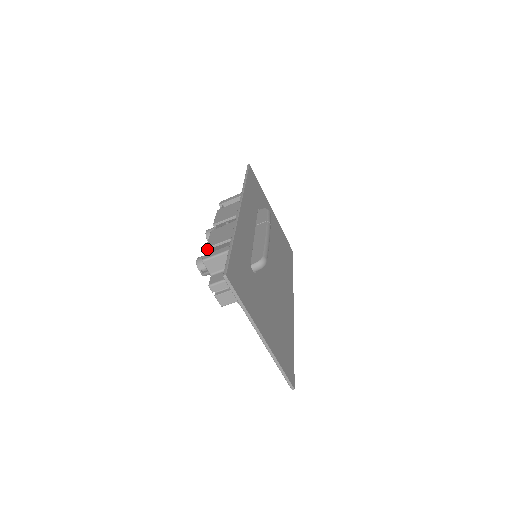
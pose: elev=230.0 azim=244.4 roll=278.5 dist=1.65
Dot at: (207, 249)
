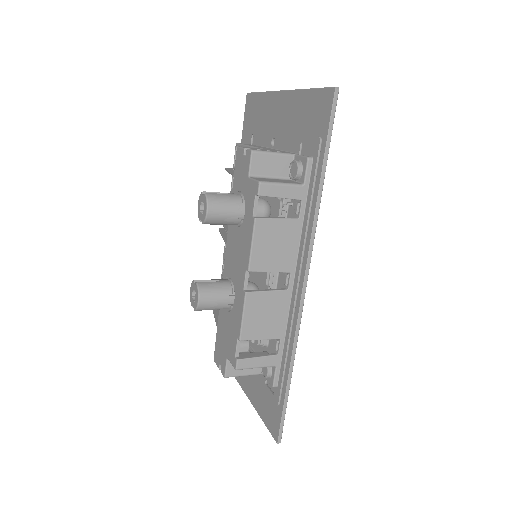
Dot at: (240, 340)
